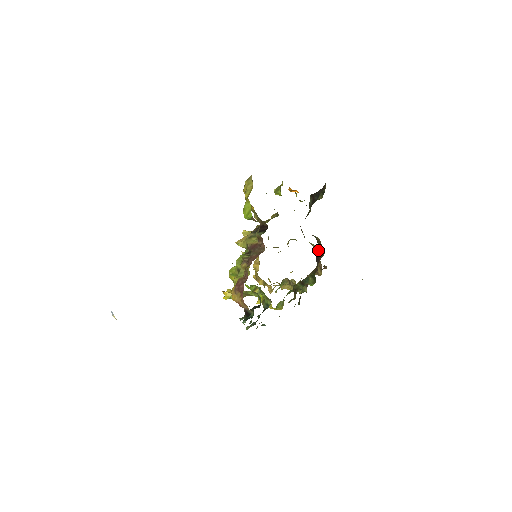
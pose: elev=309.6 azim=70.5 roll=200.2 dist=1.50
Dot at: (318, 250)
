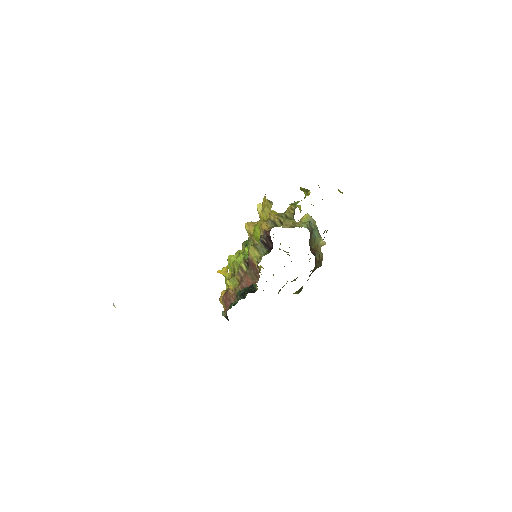
Dot at: occluded
